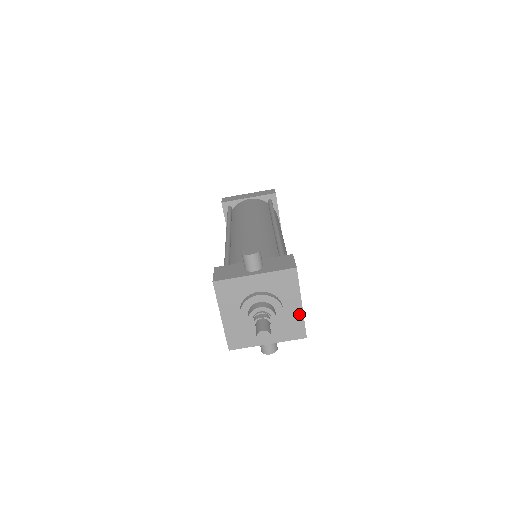
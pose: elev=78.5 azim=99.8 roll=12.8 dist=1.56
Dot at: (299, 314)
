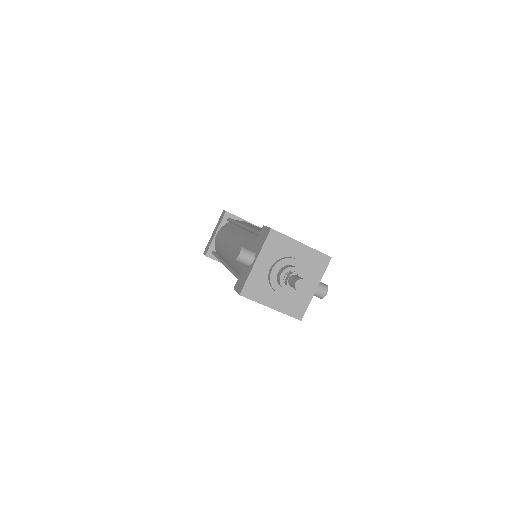
Dot at: (309, 251)
